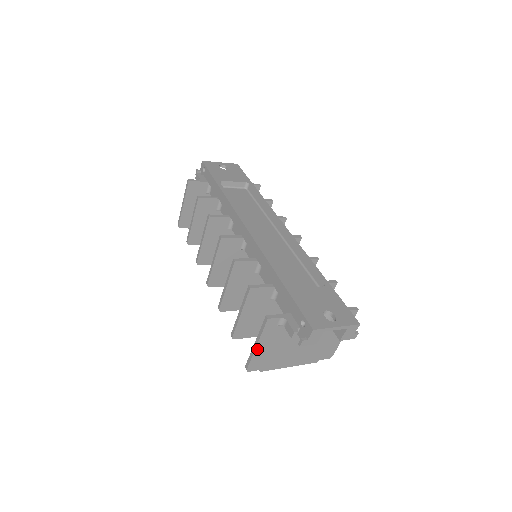
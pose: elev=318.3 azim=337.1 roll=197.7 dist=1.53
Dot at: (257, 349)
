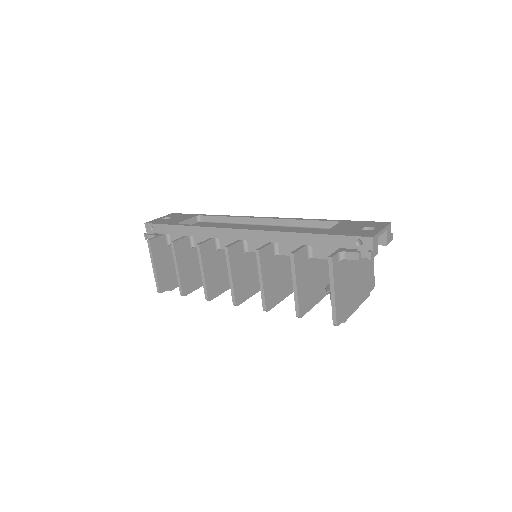
Dot at: (335, 296)
